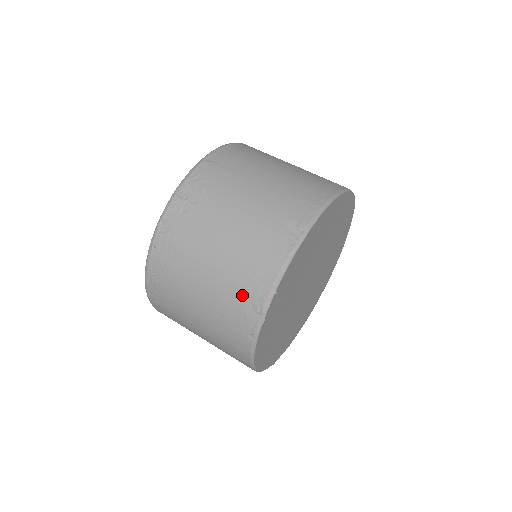
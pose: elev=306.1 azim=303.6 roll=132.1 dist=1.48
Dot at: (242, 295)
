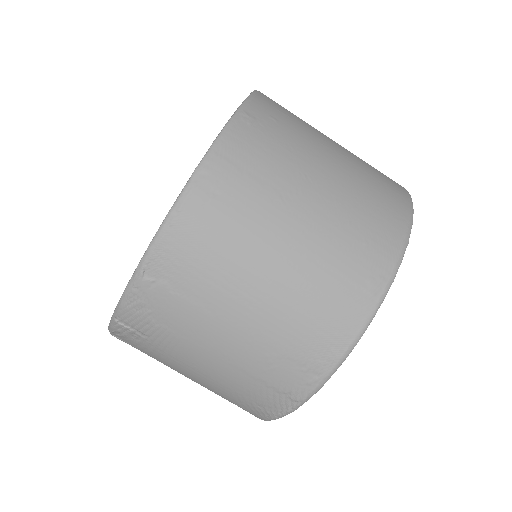
Dot at: occluded
